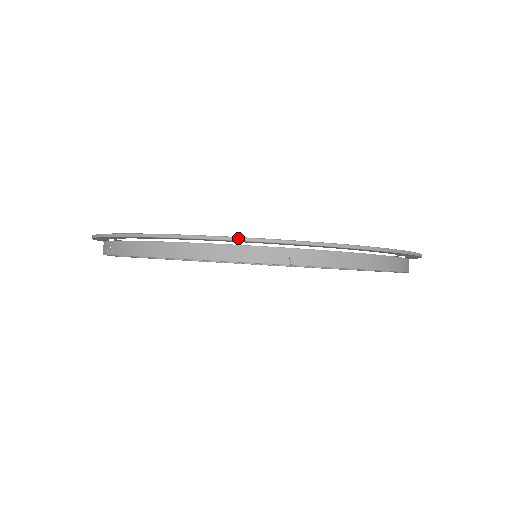
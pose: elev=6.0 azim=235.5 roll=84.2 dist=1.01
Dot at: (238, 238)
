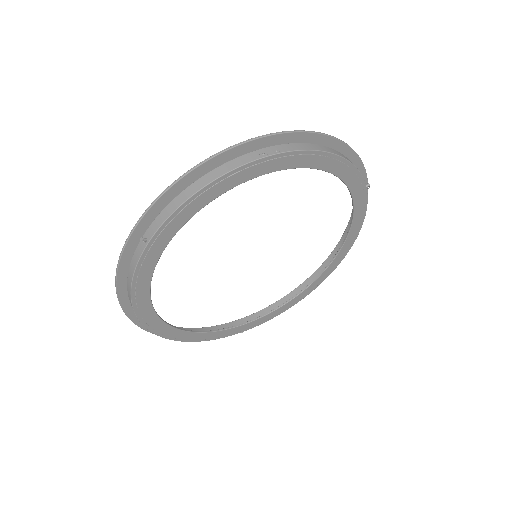
Dot at: (359, 157)
